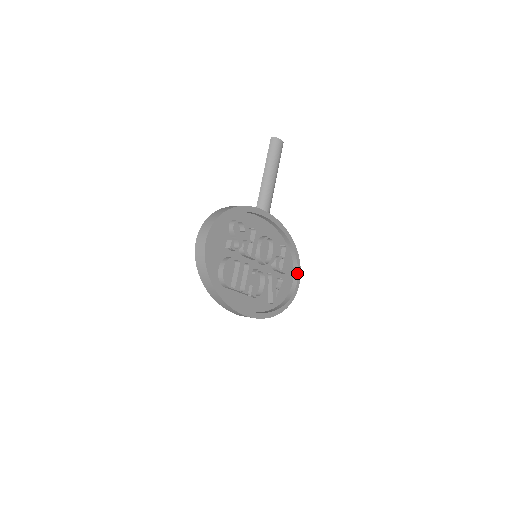
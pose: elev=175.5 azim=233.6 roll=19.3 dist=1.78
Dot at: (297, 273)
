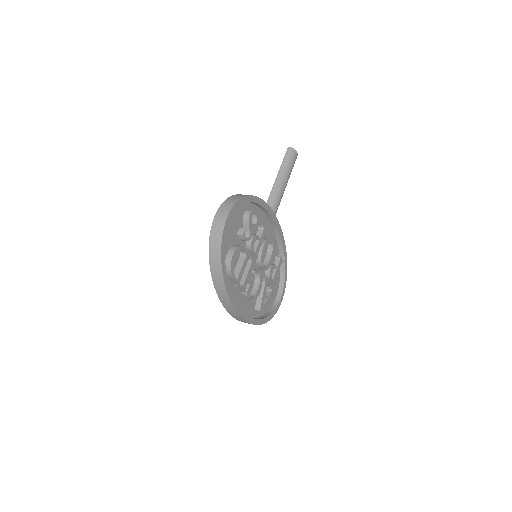
Dot at: (282, 289)
